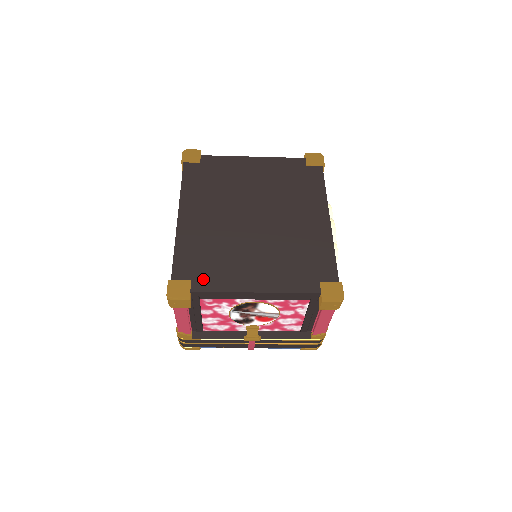
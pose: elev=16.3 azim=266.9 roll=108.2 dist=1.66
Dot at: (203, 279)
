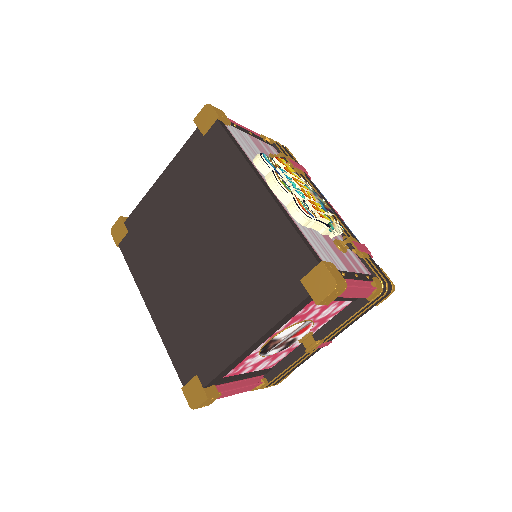
Dot at: (204, 366)
